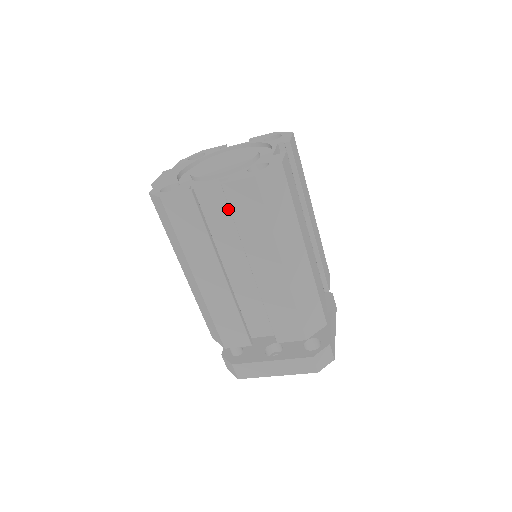
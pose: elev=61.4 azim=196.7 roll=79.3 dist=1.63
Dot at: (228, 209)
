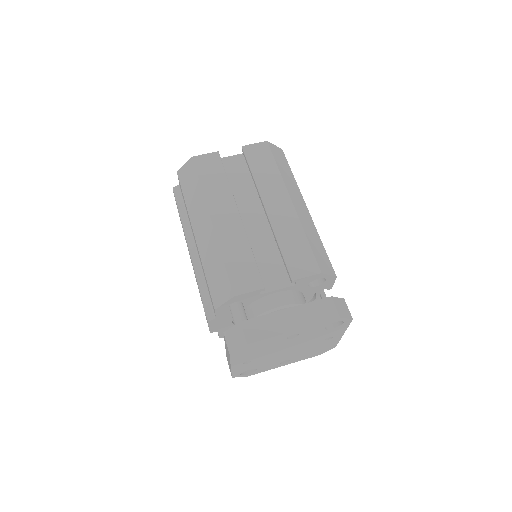
Dot at: (243, 173)
